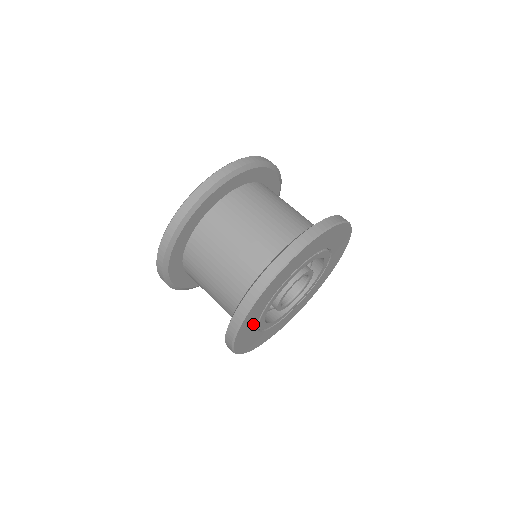
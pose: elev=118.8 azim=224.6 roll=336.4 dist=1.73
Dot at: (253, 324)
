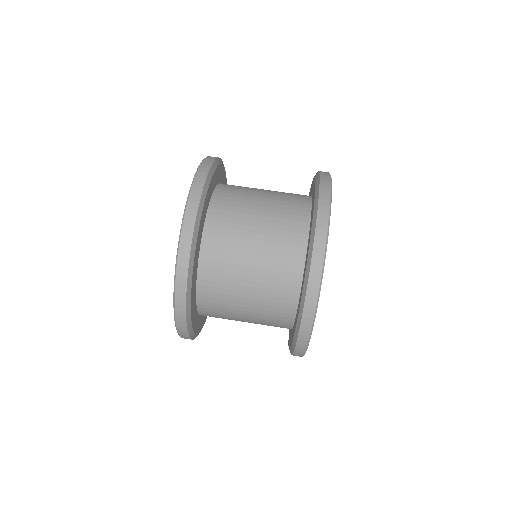
Dot at: occluded
